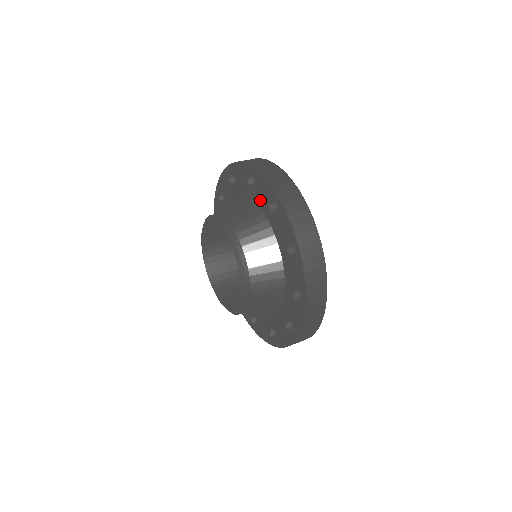
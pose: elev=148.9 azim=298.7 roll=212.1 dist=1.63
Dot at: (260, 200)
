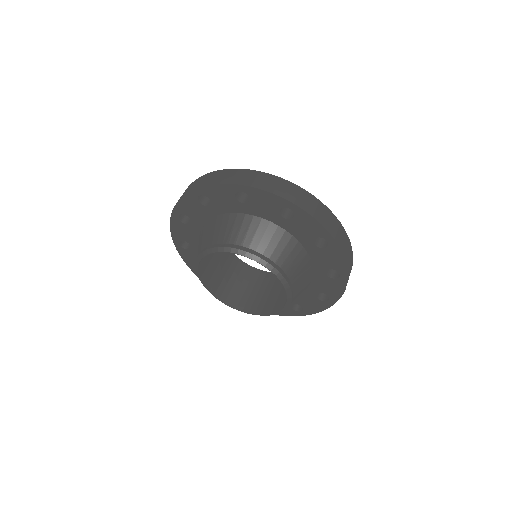
Dot at: (226, 206)
